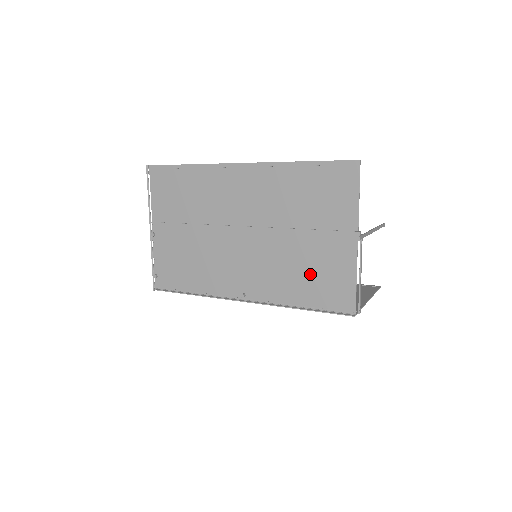
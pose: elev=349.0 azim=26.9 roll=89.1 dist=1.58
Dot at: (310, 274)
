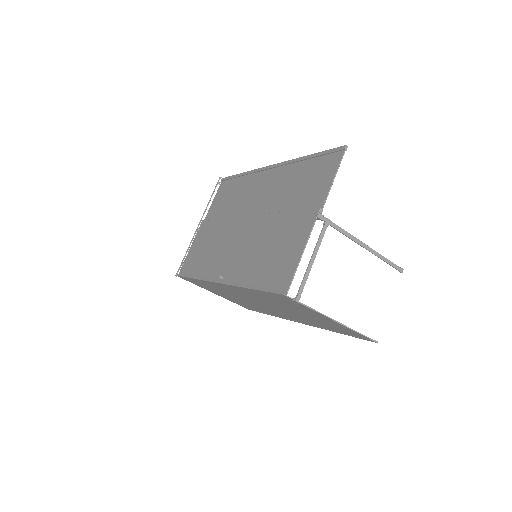
Dot at: (271, 254)
